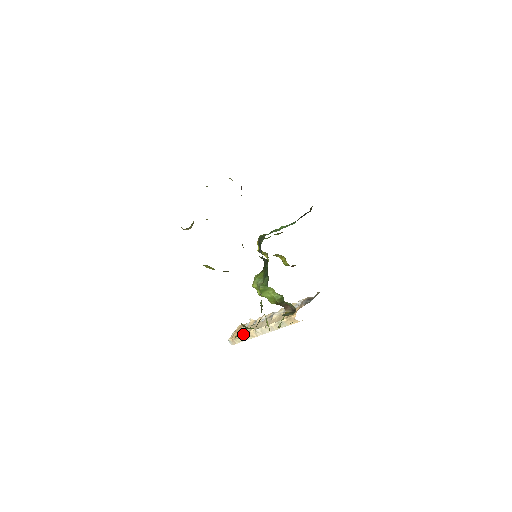
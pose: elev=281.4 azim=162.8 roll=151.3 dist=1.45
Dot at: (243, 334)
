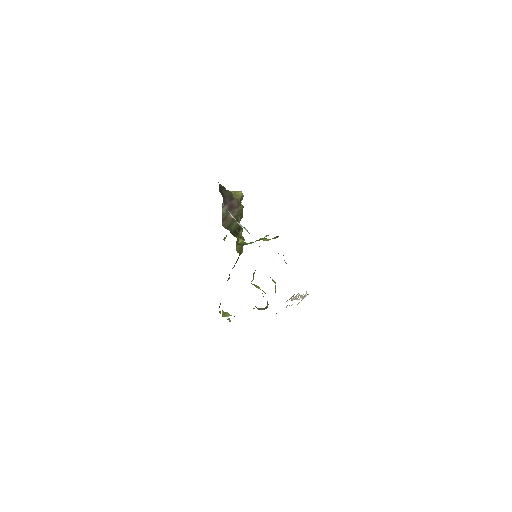
Dot at: occluded
